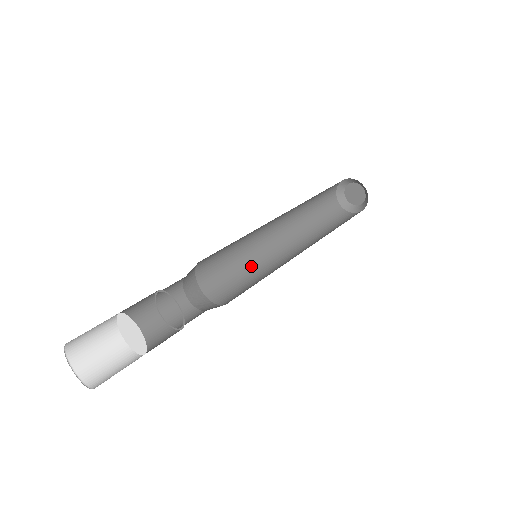
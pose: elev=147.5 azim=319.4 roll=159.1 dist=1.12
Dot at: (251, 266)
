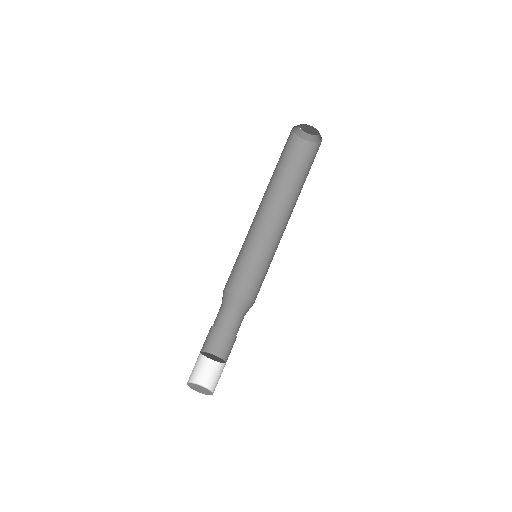
Dot at: (244, 248)
